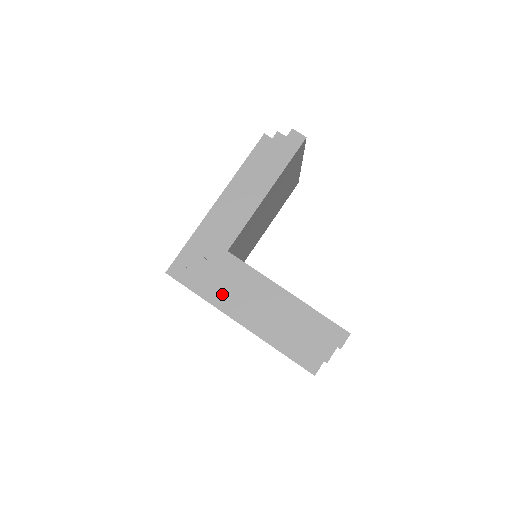
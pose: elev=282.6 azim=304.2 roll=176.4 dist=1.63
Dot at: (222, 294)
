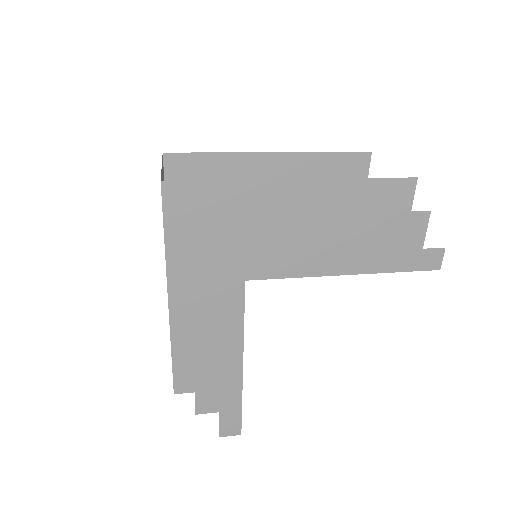
Dot at: (187, 264)
